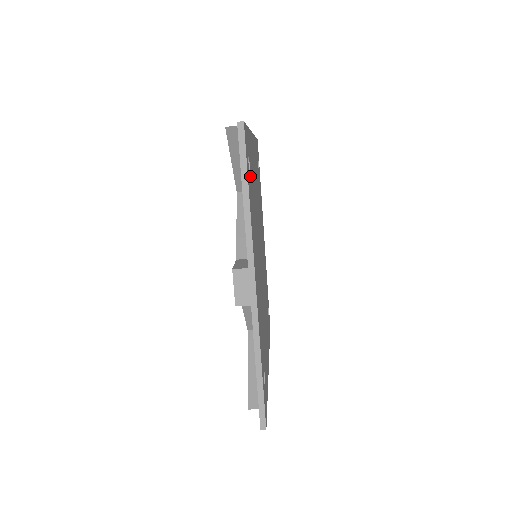
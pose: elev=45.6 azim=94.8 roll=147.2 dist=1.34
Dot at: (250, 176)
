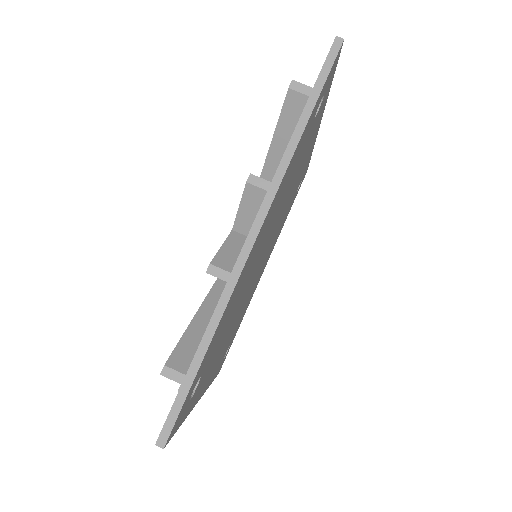
Dot at: (297, 189)
